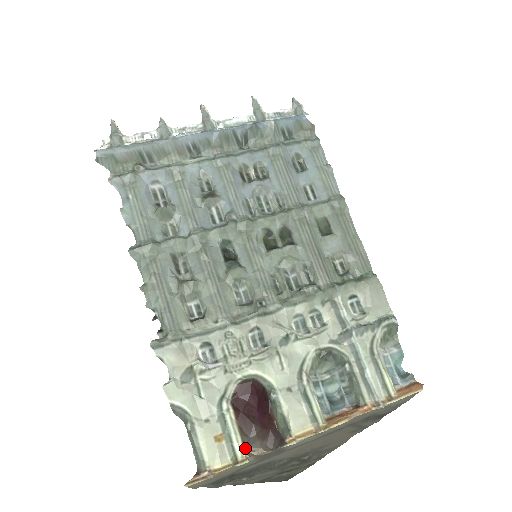
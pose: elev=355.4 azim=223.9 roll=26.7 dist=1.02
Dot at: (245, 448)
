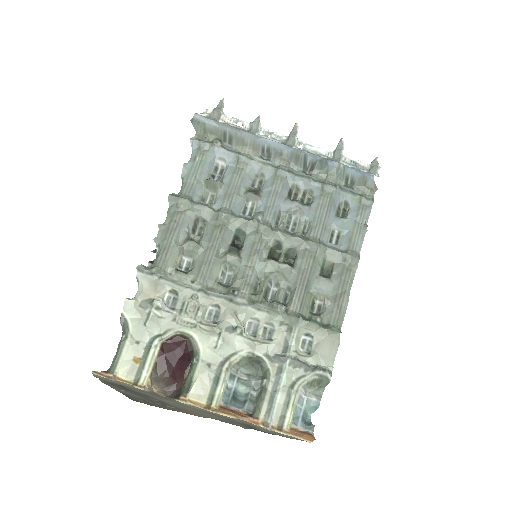
Dot at: (149, 380)
